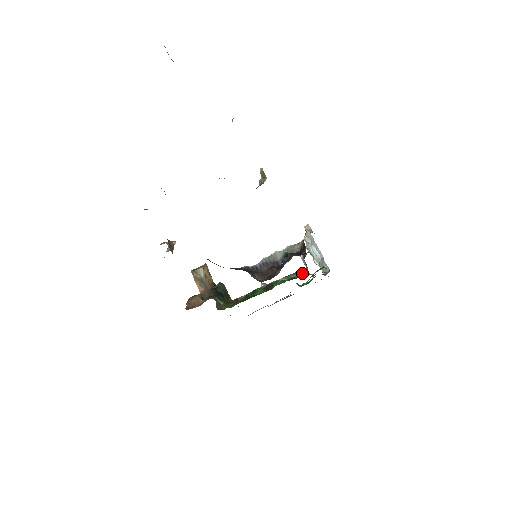
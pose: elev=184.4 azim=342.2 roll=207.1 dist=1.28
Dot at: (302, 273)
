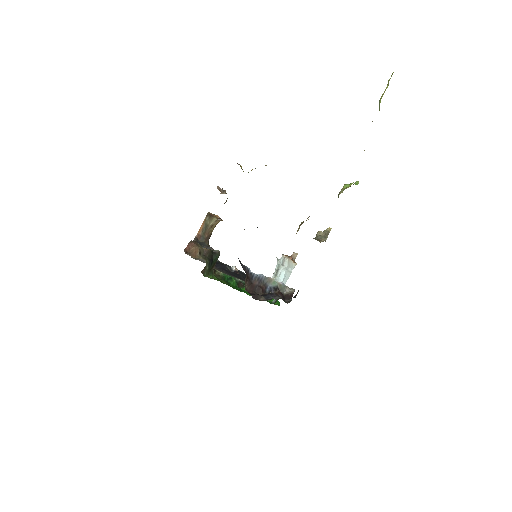
Dot at: occluded
